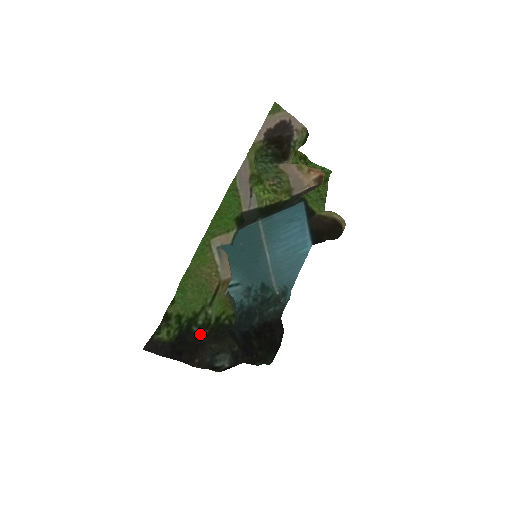
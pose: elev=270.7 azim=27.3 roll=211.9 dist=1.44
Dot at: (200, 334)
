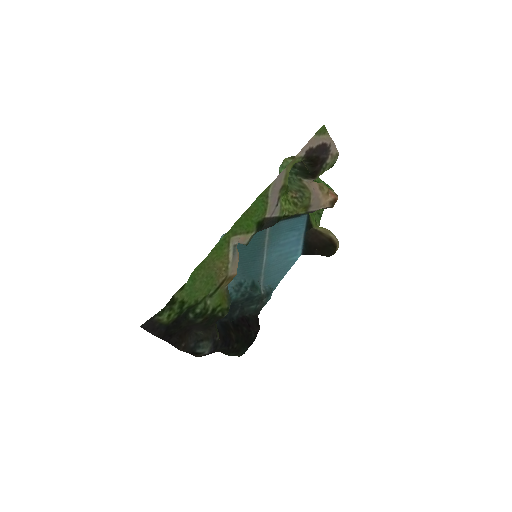
Dot at: (194, 321)
